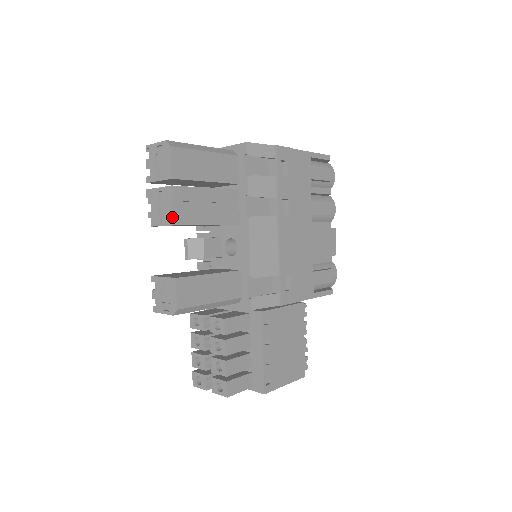
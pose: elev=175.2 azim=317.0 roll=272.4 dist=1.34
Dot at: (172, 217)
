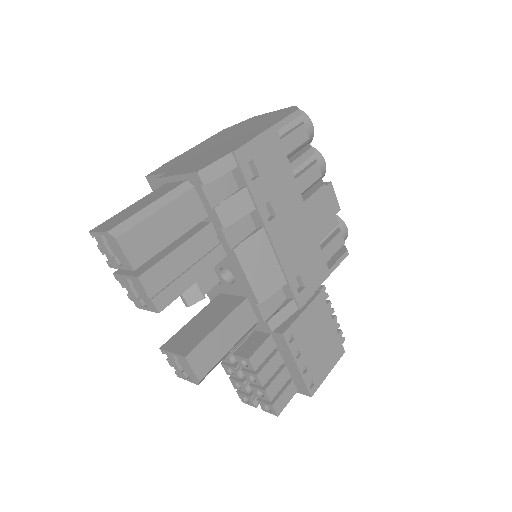
Dot at: (153, 306)
